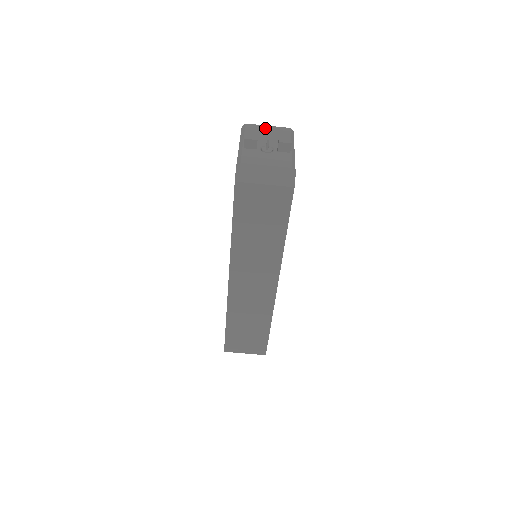
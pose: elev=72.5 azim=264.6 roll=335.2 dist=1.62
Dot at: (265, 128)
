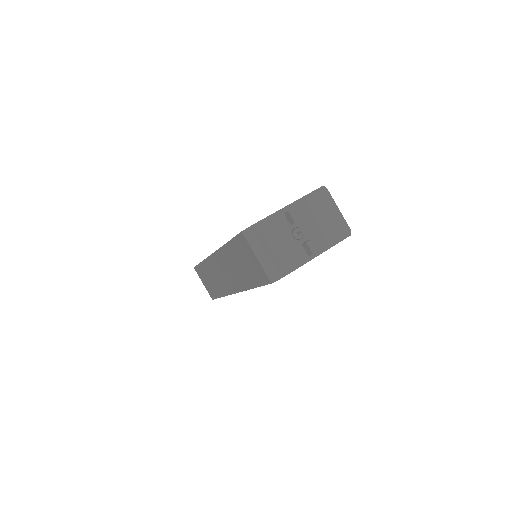
Dot at: (333, 209)
